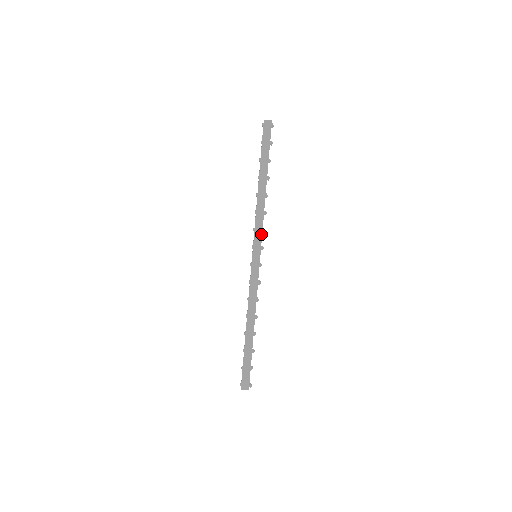
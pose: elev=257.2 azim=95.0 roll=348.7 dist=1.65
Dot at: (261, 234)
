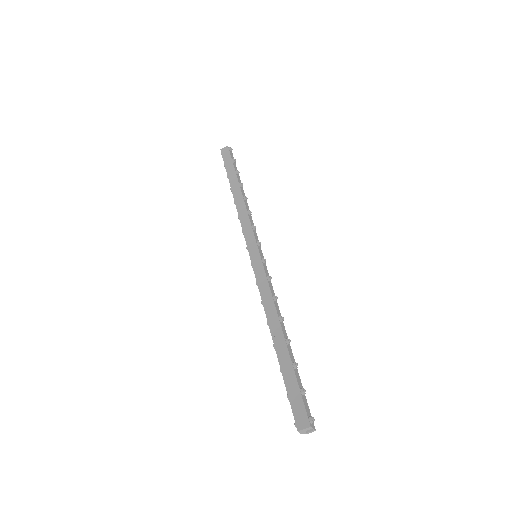
Dot at: (251, 230)
